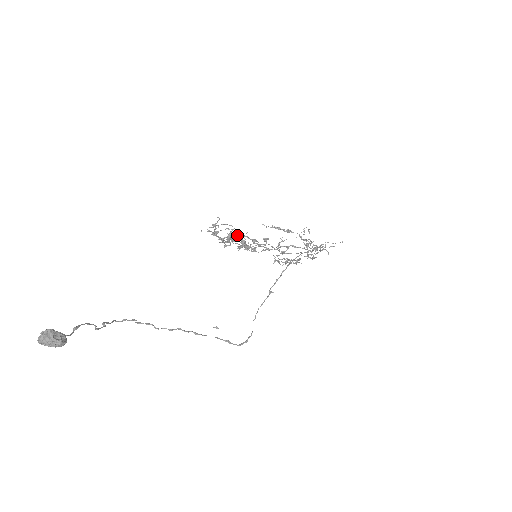
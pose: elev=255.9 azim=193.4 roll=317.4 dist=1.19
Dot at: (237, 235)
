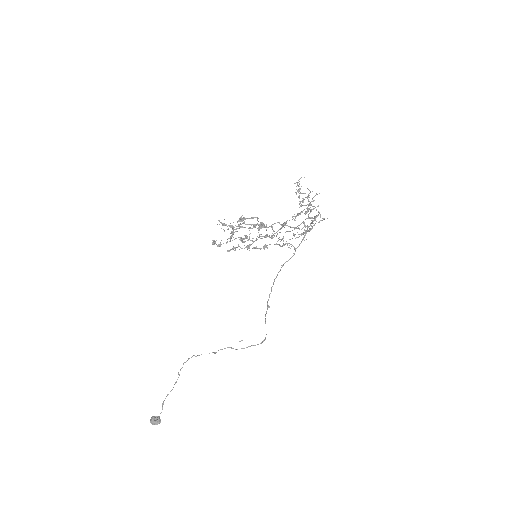
Dot at: (232, 249)
